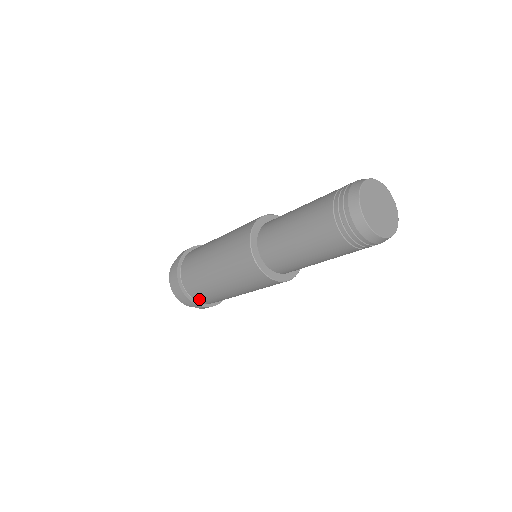
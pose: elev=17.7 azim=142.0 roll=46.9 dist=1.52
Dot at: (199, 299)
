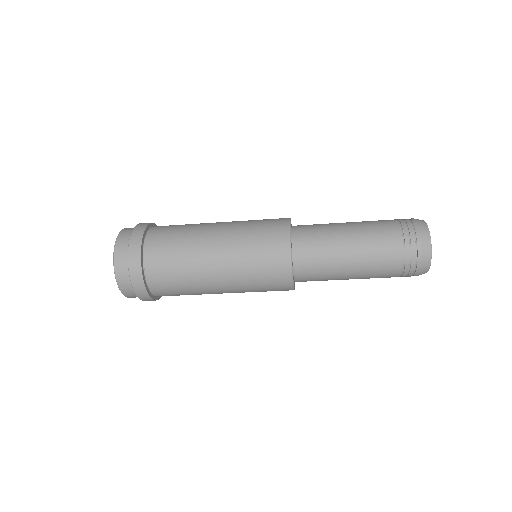
Dot at: (152, 263)
